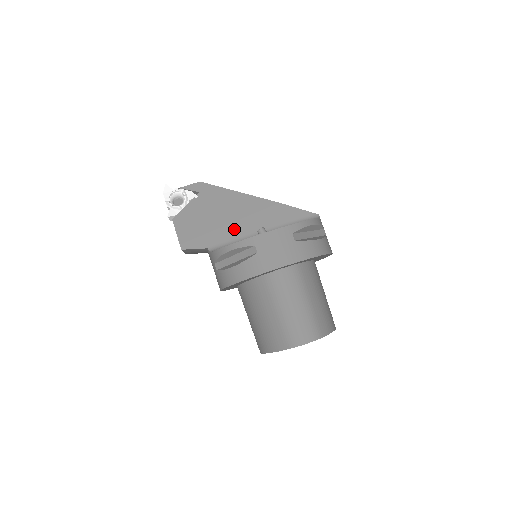
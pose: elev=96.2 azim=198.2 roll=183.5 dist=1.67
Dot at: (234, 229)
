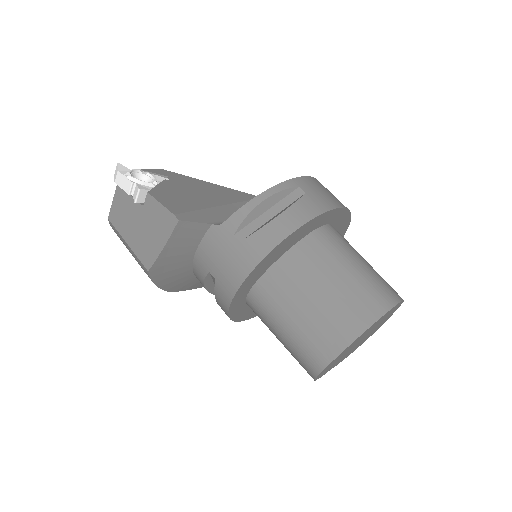
Dot at: (232, 211)
